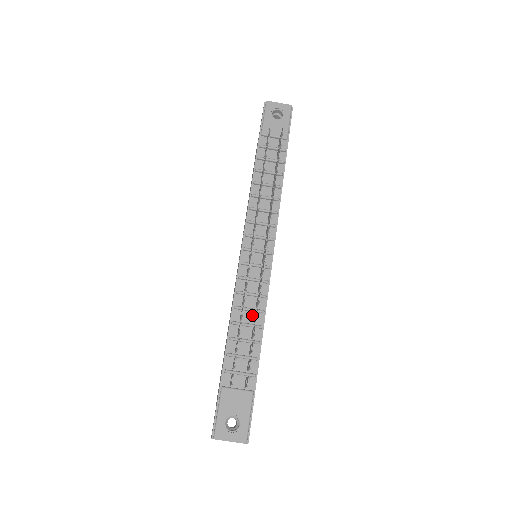
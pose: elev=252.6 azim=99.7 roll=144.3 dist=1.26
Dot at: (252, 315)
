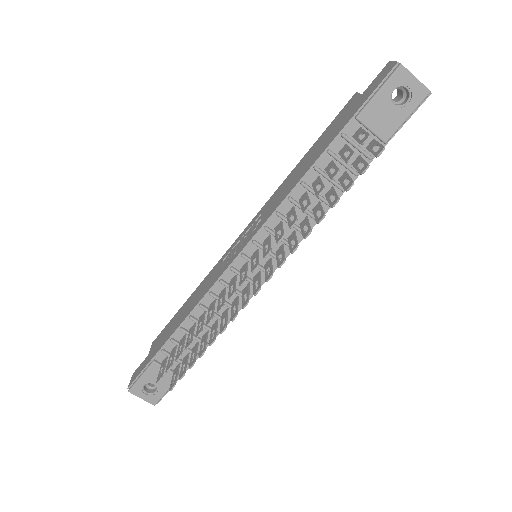
Dot at: (214, 319)
